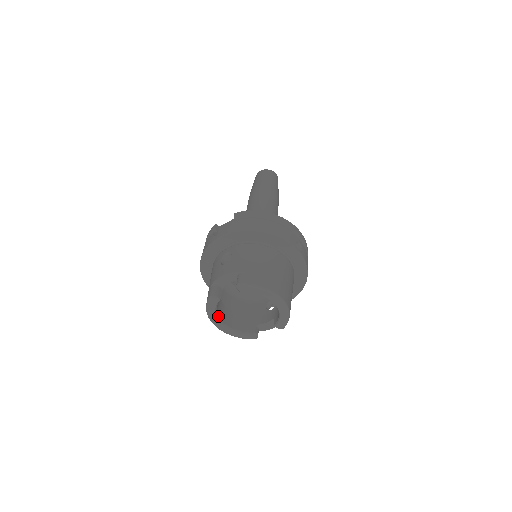
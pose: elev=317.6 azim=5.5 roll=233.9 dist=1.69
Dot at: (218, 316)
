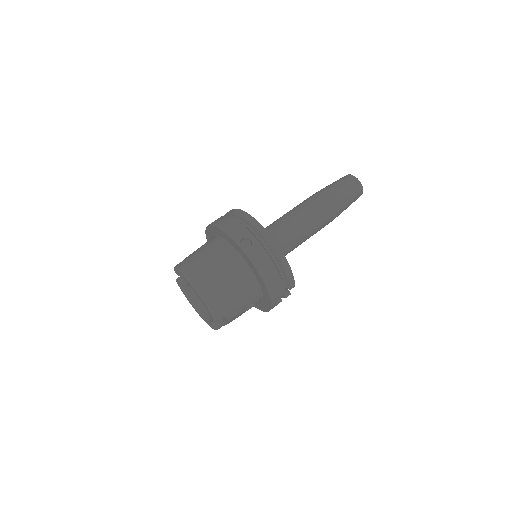
Dot at: (191, 300)
